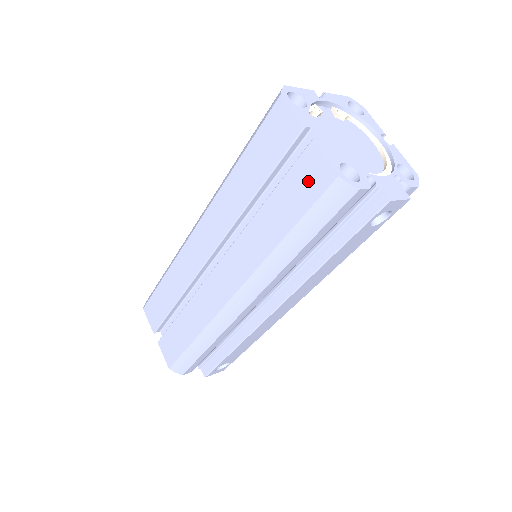
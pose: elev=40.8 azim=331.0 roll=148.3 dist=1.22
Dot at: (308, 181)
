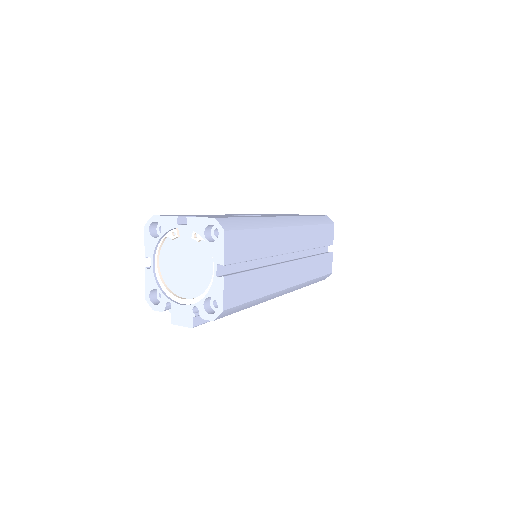
Dot at: occluded
